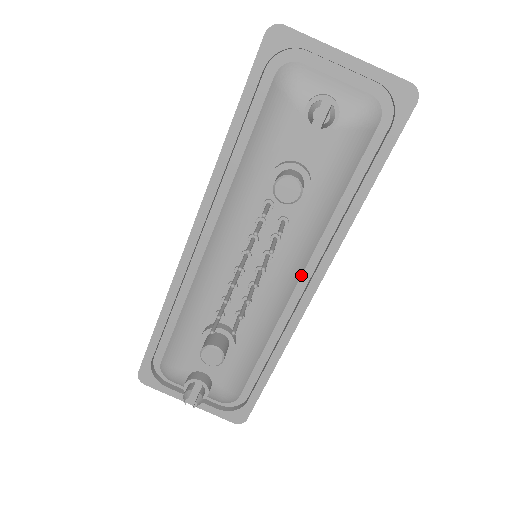
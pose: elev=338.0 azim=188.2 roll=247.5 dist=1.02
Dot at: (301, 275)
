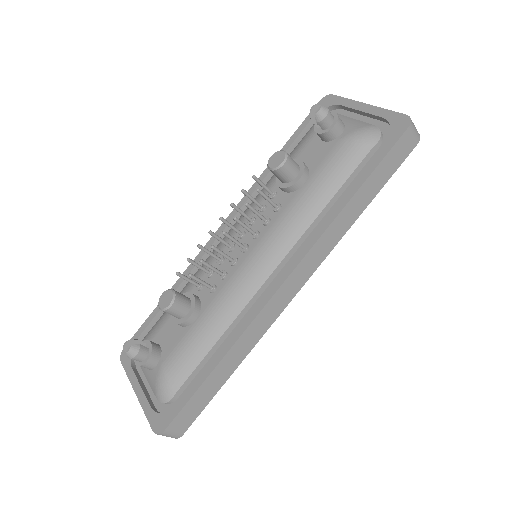
Dot at: (277, 267)
